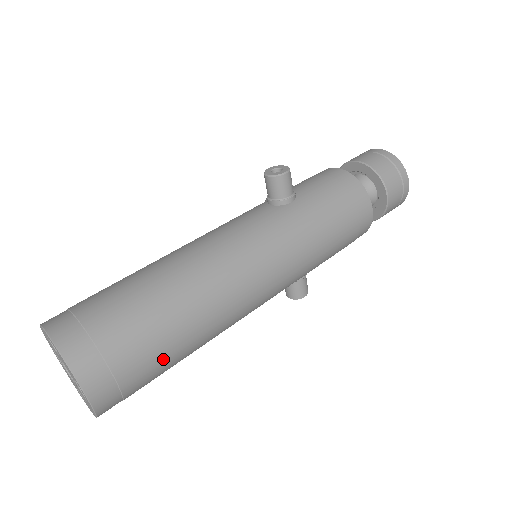
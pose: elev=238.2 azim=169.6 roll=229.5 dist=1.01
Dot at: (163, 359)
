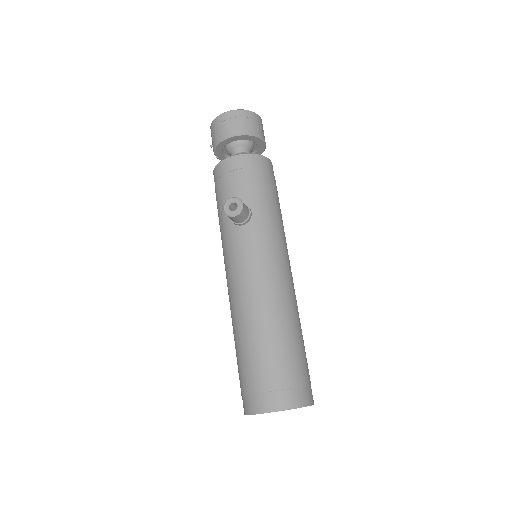
Dot at: (305, 353)
